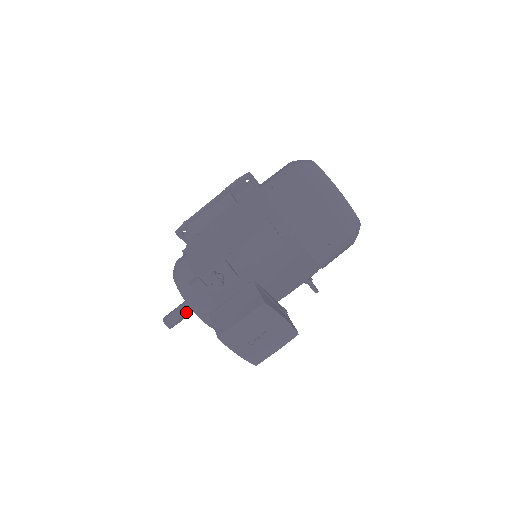
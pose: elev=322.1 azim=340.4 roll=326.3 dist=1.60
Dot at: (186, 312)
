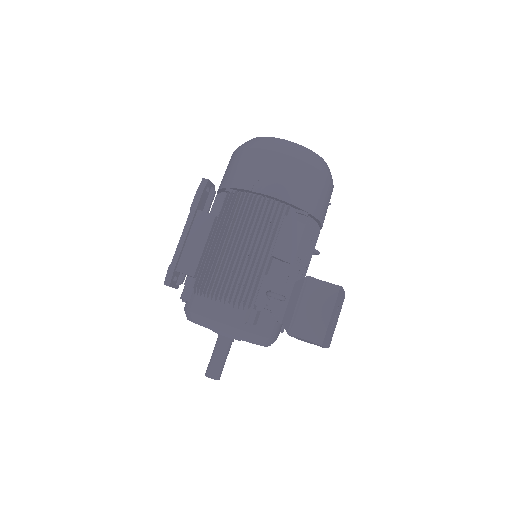
Dot at: (227, 353)
